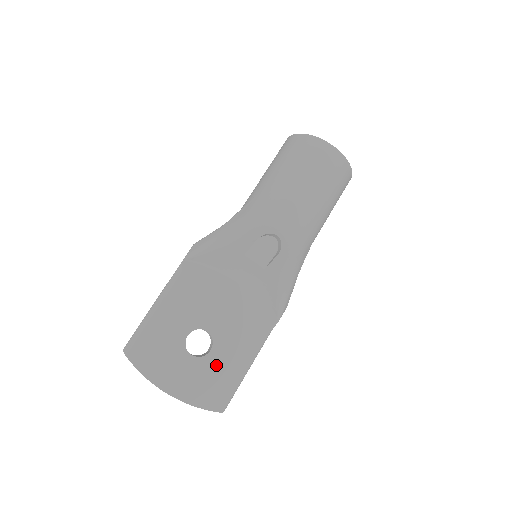
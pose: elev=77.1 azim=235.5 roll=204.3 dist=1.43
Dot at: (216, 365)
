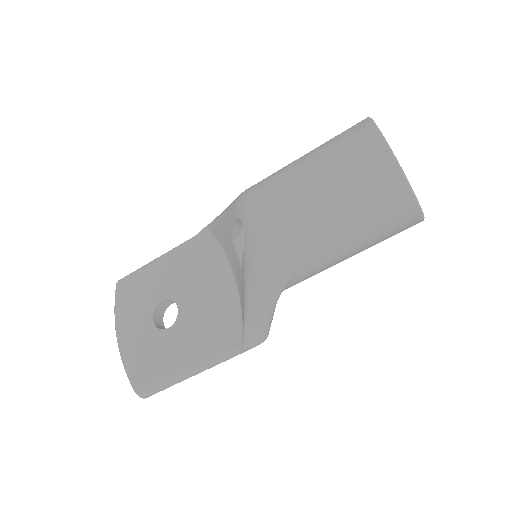
Dot at: (163, 346)
